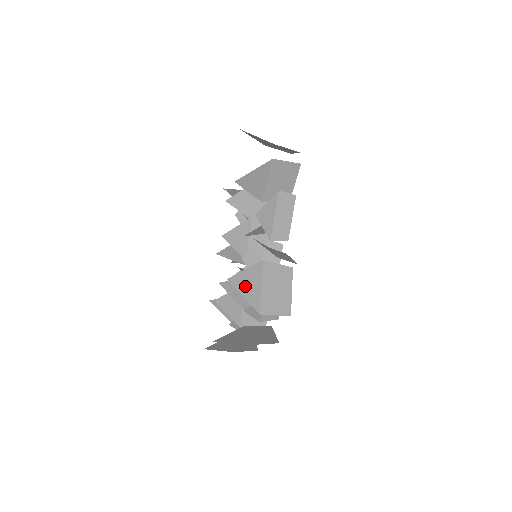
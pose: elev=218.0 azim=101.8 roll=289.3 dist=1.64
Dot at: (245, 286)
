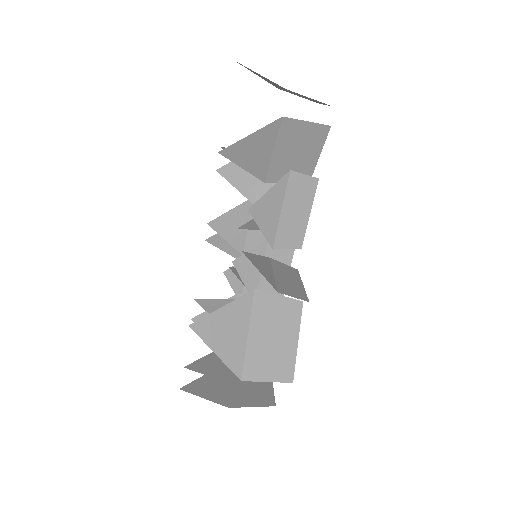
Dot at: (220, 335)
